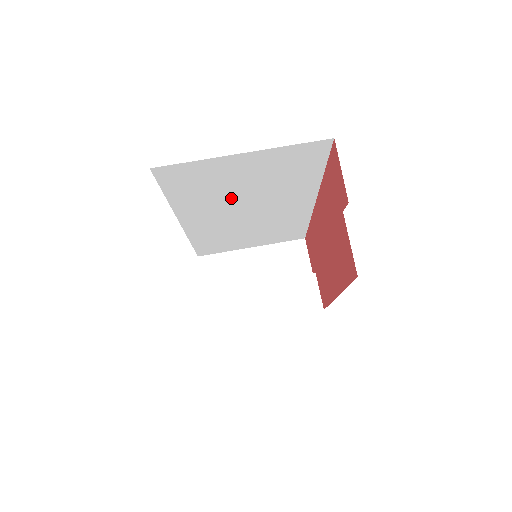
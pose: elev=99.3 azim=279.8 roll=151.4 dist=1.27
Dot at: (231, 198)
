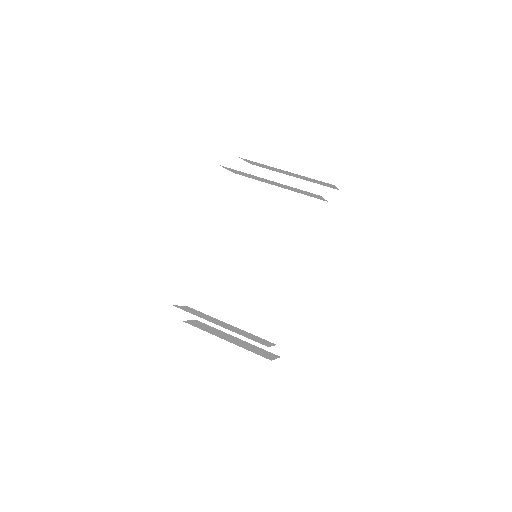
Dot at: (267, 227)
